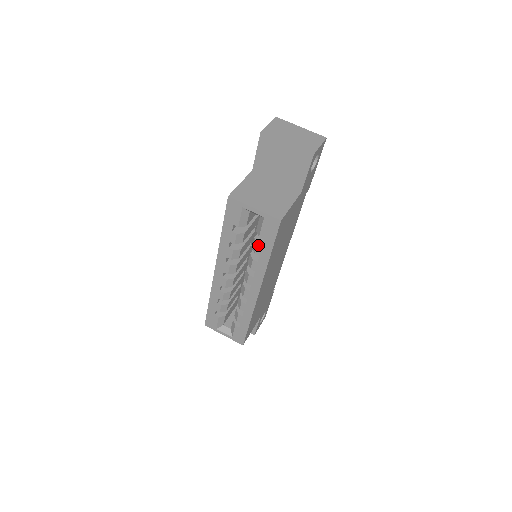
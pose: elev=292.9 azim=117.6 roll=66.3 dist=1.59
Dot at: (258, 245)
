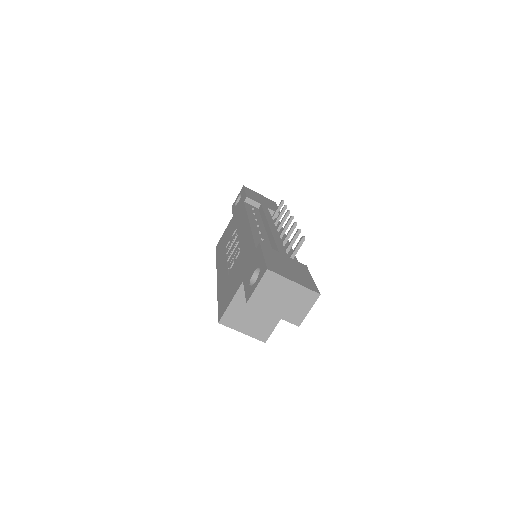
Dot at: occluded
